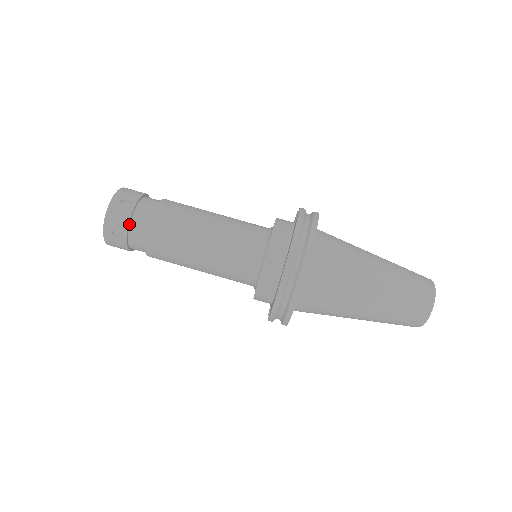
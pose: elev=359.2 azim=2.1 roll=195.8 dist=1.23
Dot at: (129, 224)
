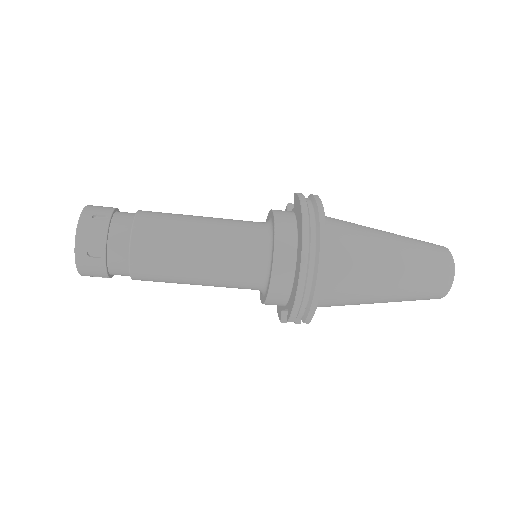
Dot at: (107, 240)
